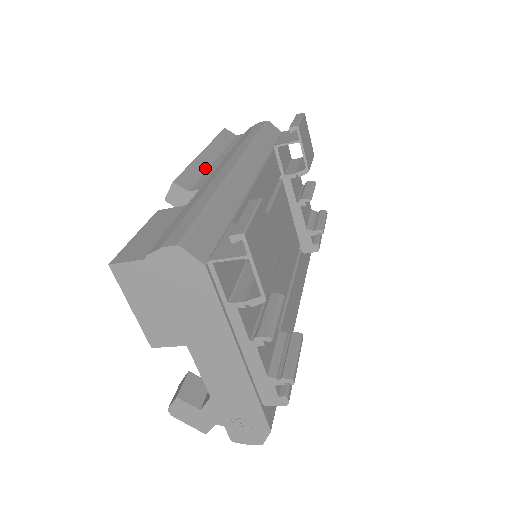
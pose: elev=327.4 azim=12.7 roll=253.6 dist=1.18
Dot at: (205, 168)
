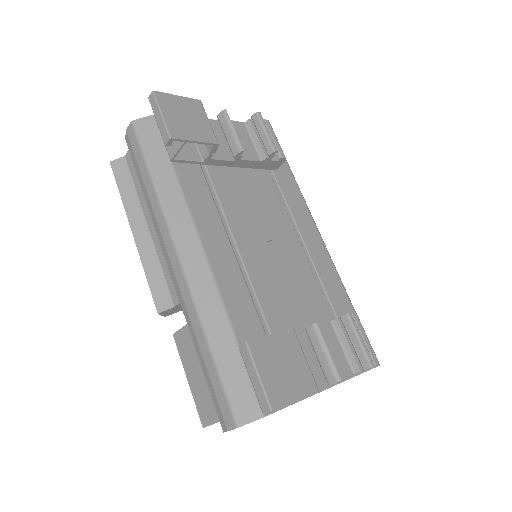
Dot at: (154, 256)
